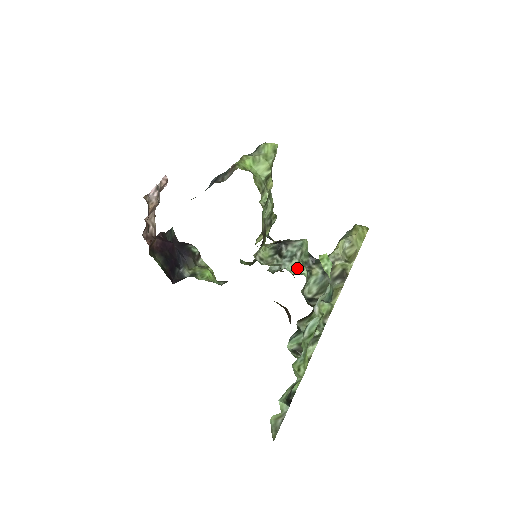
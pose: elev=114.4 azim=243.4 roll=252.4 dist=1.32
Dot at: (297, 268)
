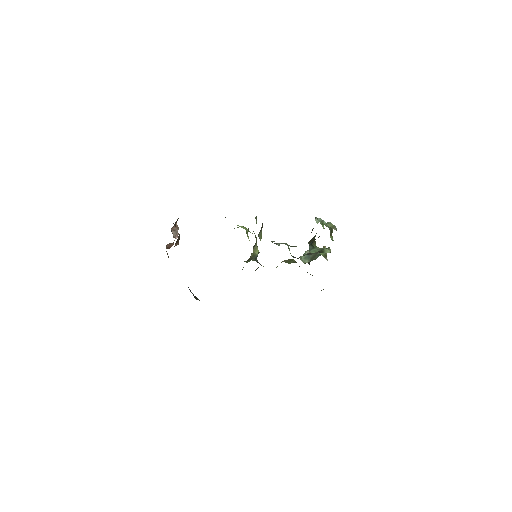
Dot at: occluded
